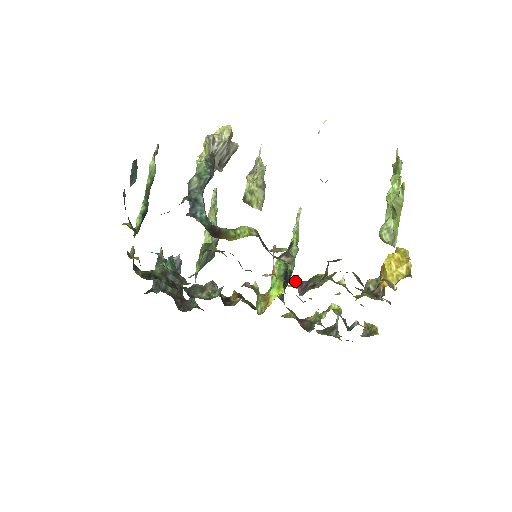
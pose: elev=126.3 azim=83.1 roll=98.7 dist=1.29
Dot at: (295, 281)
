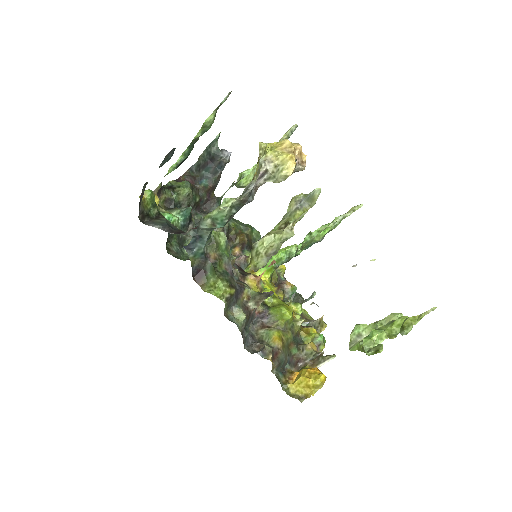
Dot at: (259, 307)
